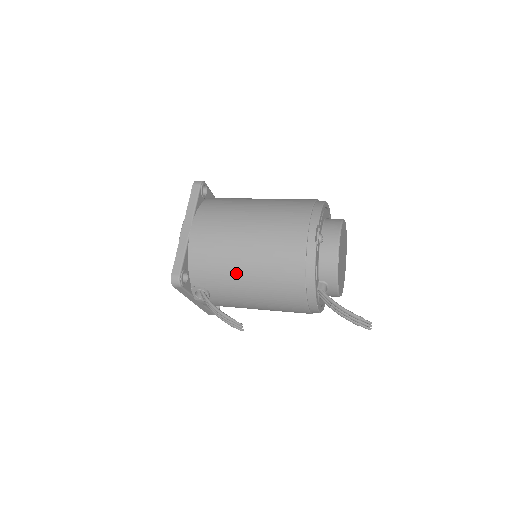
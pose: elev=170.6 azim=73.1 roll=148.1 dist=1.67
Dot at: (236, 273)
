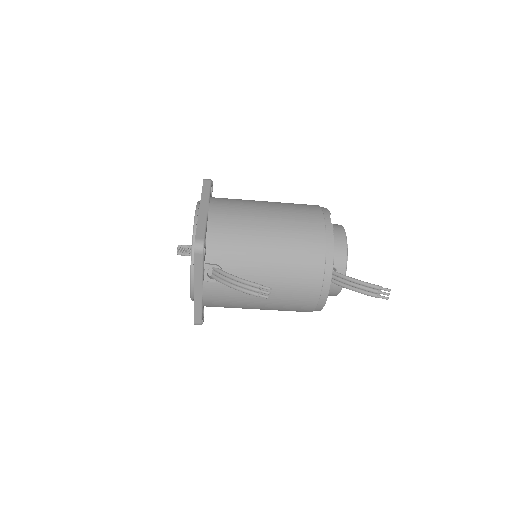
Dot at: (258, 248)
